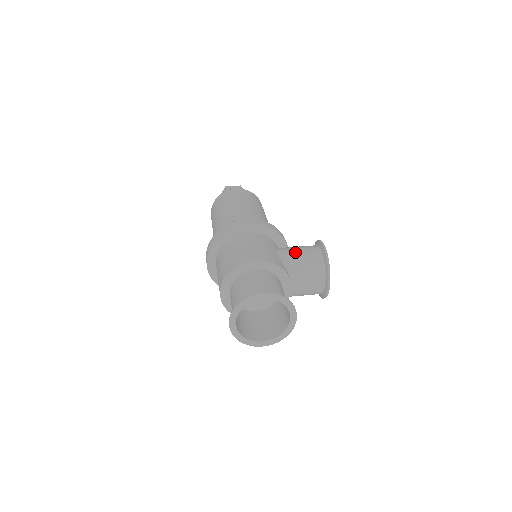
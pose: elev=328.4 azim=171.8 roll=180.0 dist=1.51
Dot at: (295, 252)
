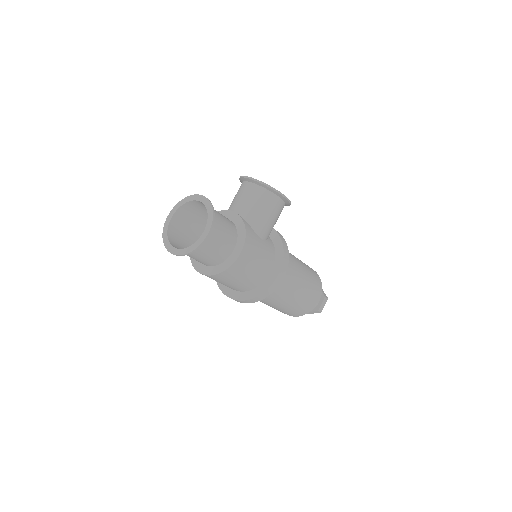
Dot at: occluded
